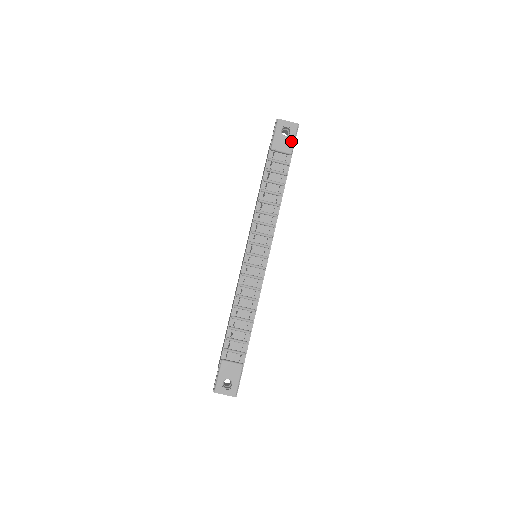
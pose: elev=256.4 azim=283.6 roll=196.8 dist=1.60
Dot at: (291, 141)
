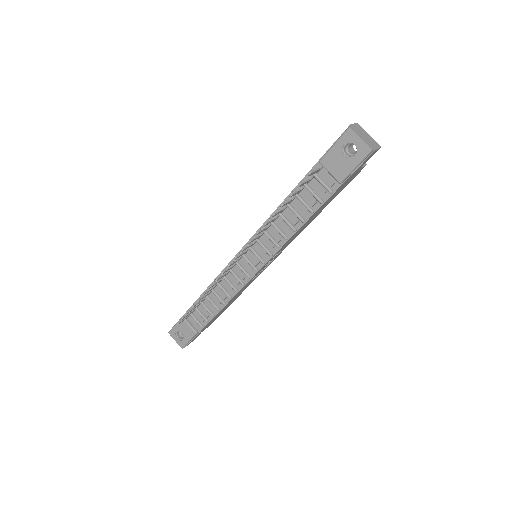
Dot at: (349, 167)
